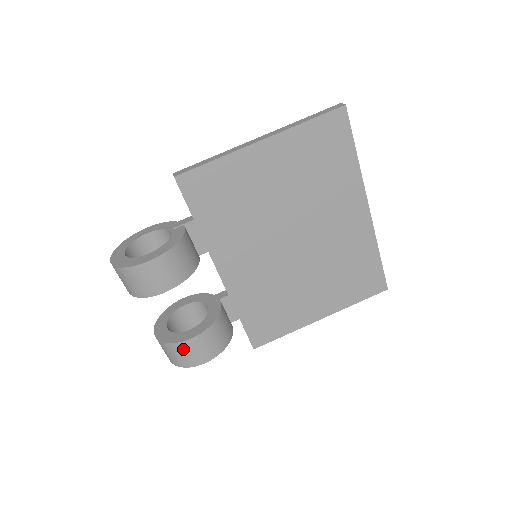
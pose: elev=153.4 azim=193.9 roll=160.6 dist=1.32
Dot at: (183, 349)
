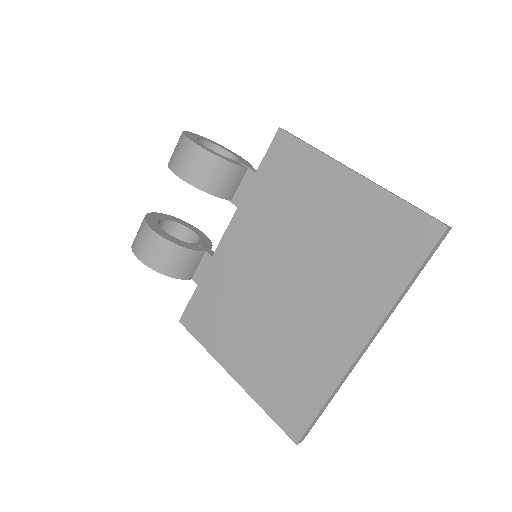
Dot at: (142, 230)
